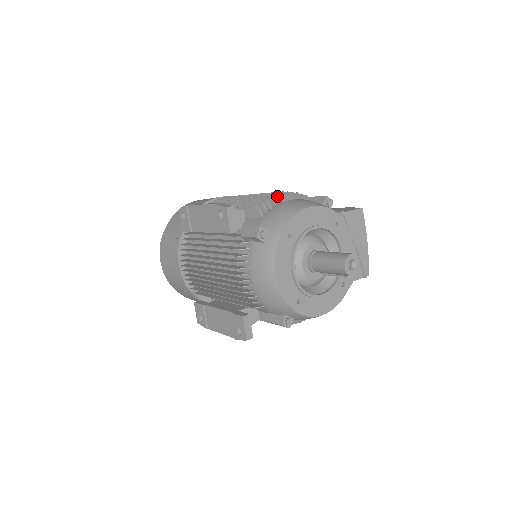
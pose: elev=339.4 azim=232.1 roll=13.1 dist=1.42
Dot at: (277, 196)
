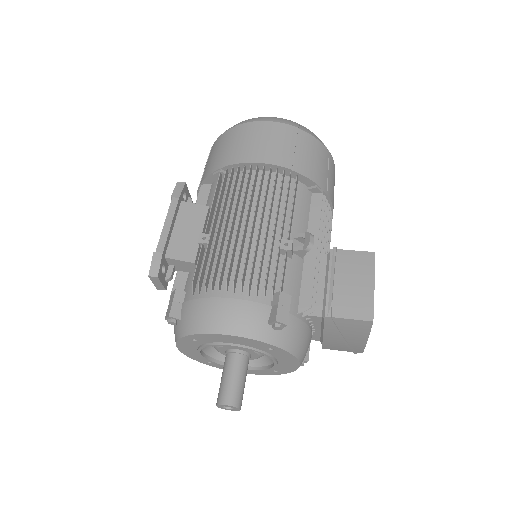
Dot at: (227, 279)
